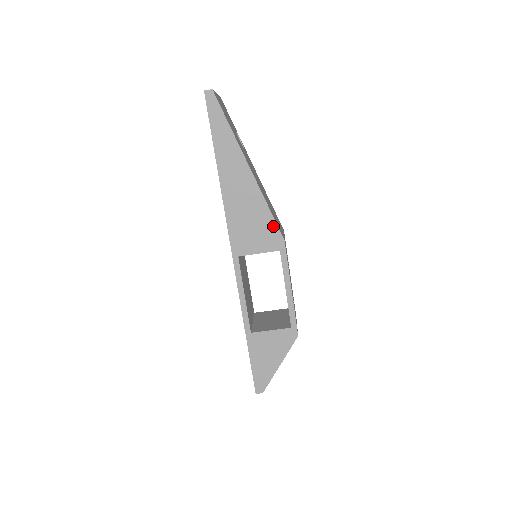
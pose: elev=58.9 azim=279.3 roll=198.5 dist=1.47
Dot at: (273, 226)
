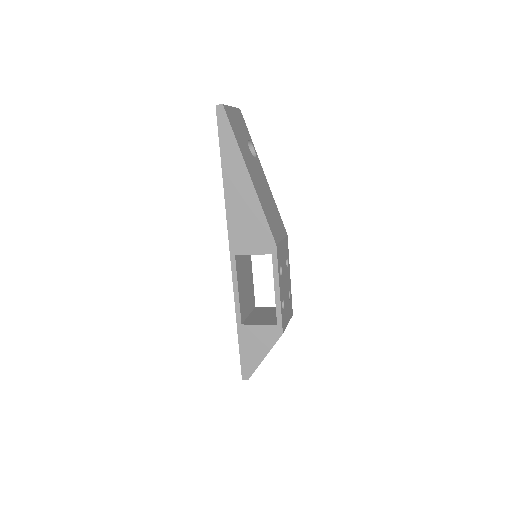
Dot at: (267, 231)
